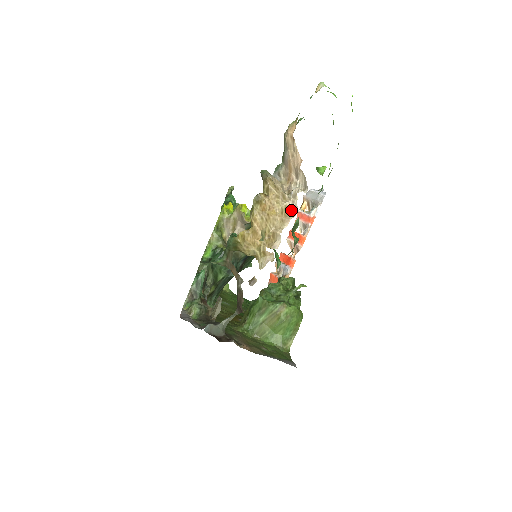
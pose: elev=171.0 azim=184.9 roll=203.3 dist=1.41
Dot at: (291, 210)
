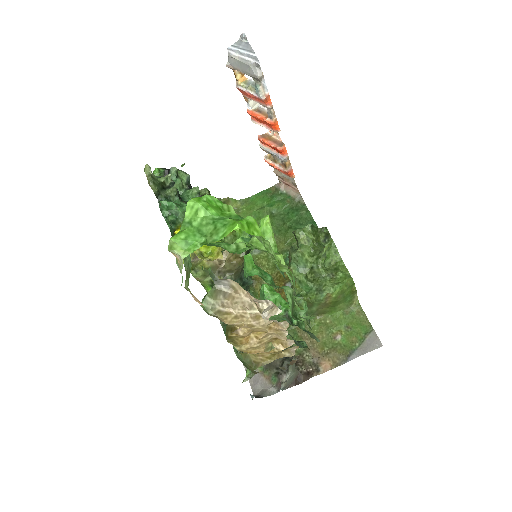
Dot at: (278, 323)
